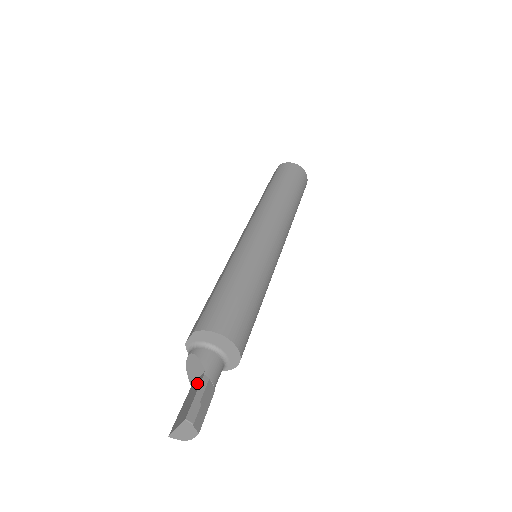
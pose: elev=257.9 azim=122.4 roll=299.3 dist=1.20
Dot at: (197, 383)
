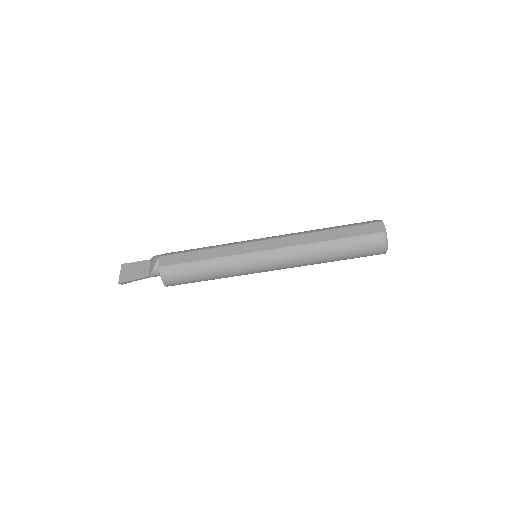
Dot at: (144, 272)
